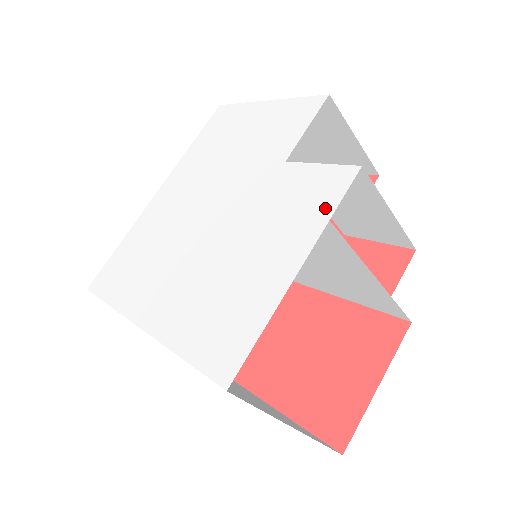
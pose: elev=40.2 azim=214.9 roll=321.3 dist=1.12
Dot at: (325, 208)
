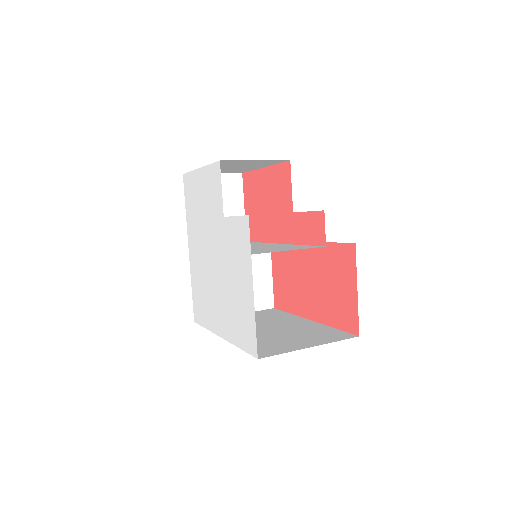
Dot at: (247, 247)
